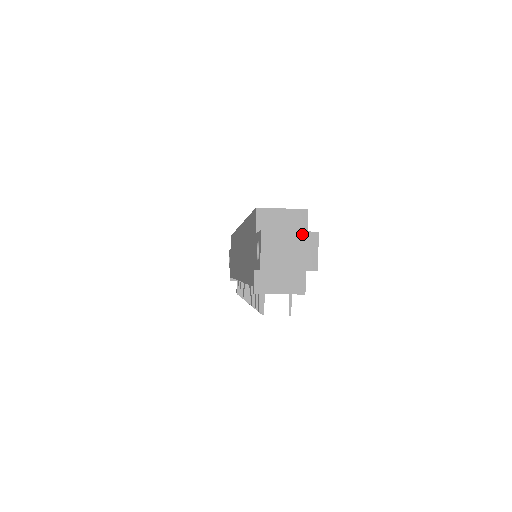
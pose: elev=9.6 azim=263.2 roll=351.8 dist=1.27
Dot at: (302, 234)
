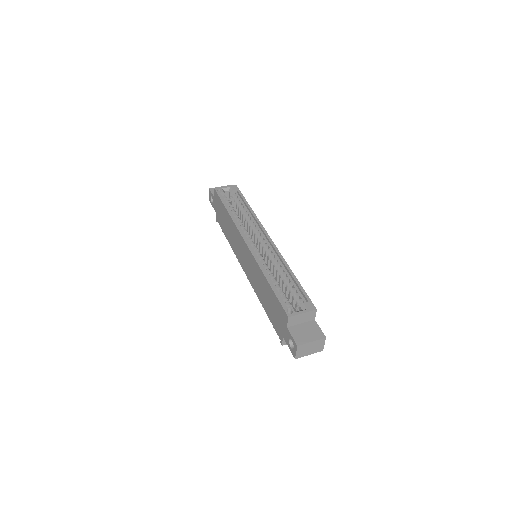
Dot at: (318, 341)
